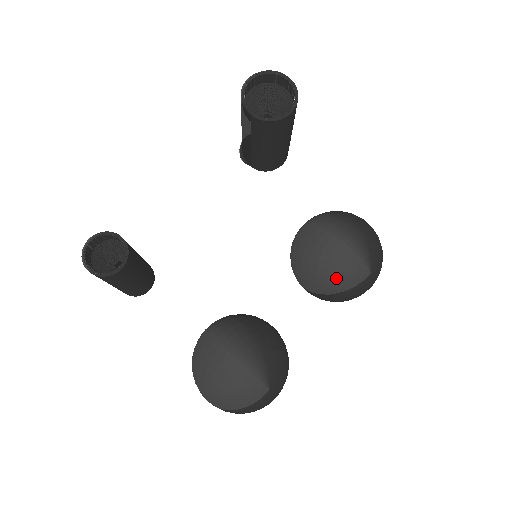
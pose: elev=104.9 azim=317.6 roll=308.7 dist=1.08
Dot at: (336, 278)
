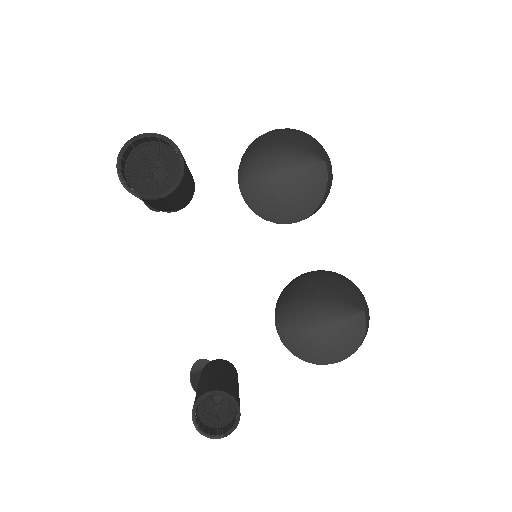
Dot at: (312, 195)
